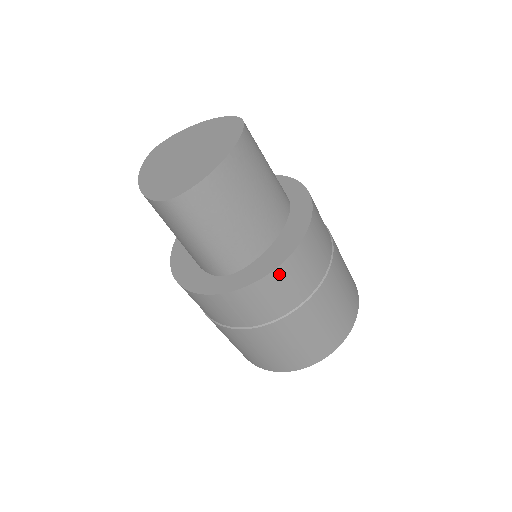
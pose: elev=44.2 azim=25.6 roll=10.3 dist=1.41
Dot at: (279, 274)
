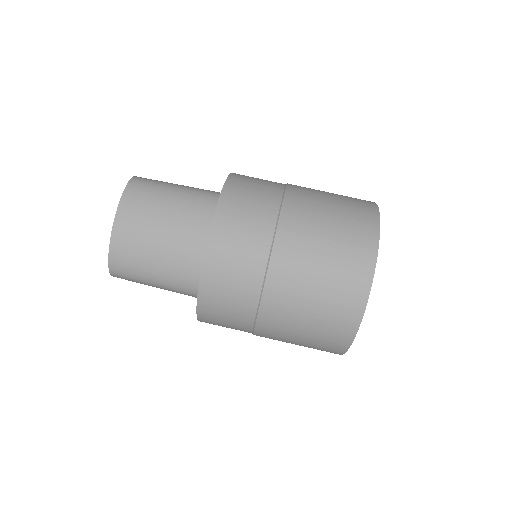
Dot at: (209, 275)
